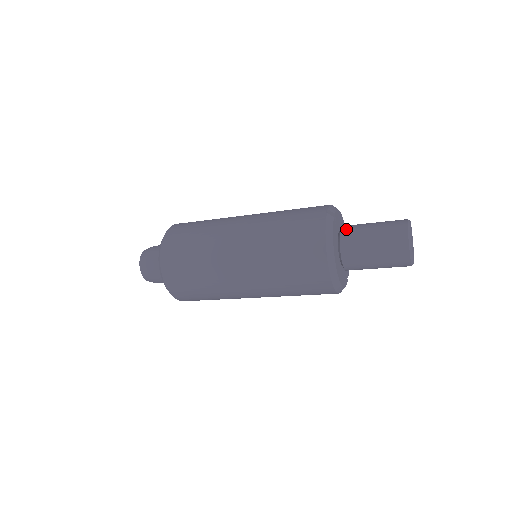
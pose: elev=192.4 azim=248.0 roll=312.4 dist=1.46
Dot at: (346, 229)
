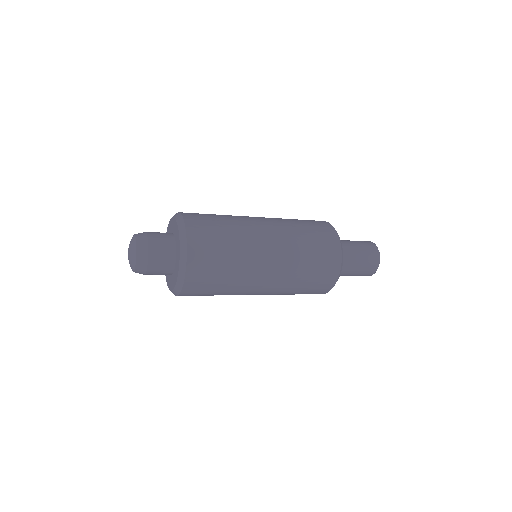
Dot at: occluded
